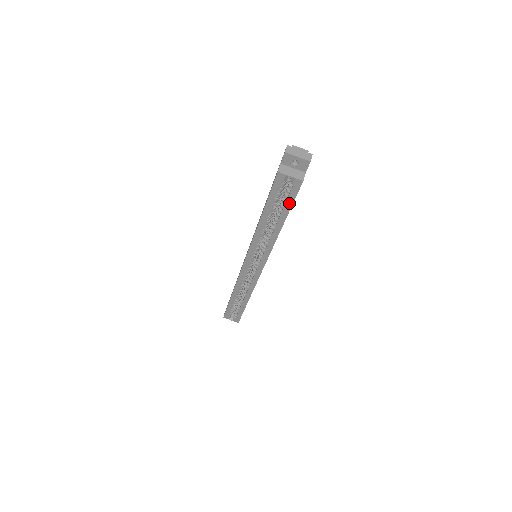
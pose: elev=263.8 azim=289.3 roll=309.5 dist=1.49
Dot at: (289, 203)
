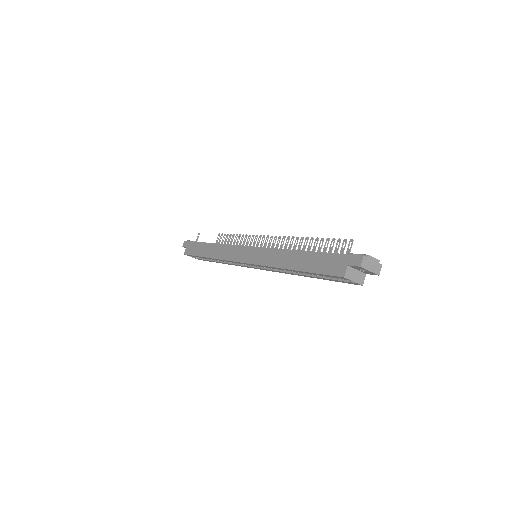
Dot at: (333, 280)
